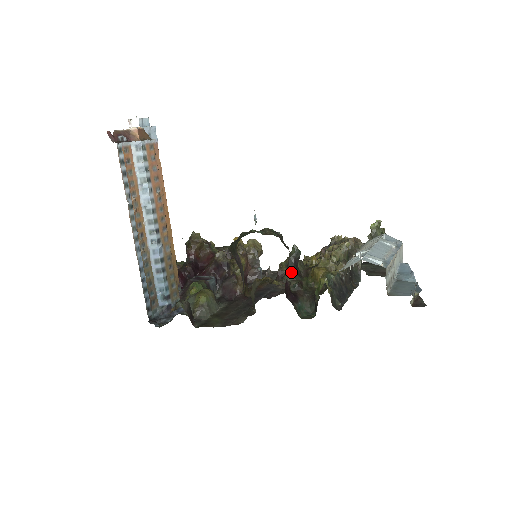
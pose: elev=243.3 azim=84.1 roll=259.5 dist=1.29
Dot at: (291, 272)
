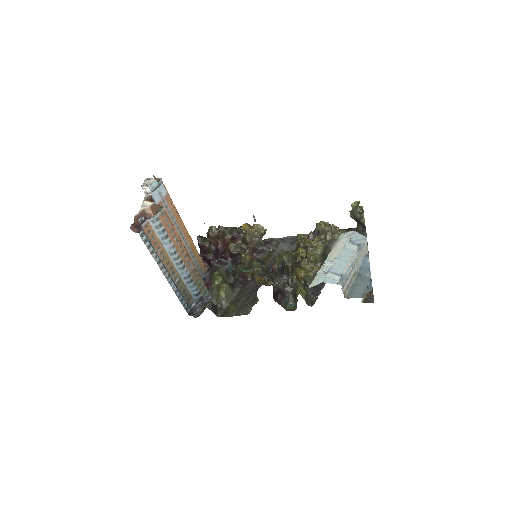
Dot at: (280, 274)
